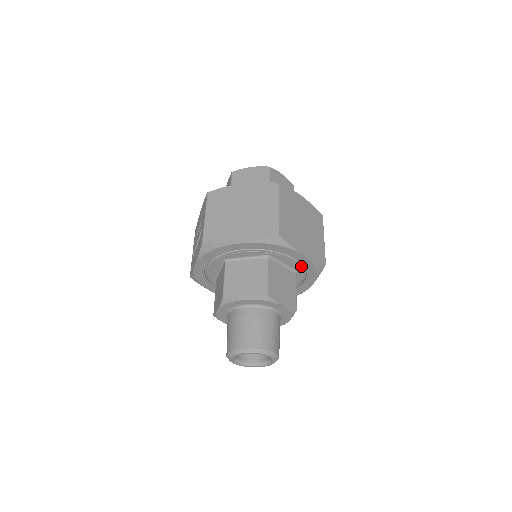
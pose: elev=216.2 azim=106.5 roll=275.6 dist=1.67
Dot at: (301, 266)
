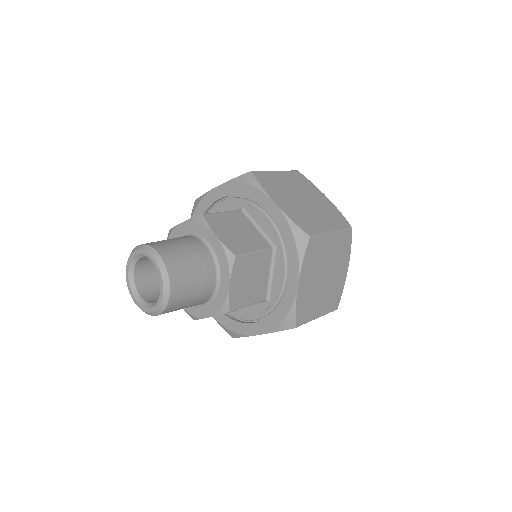
Dot at: (279, 298)
